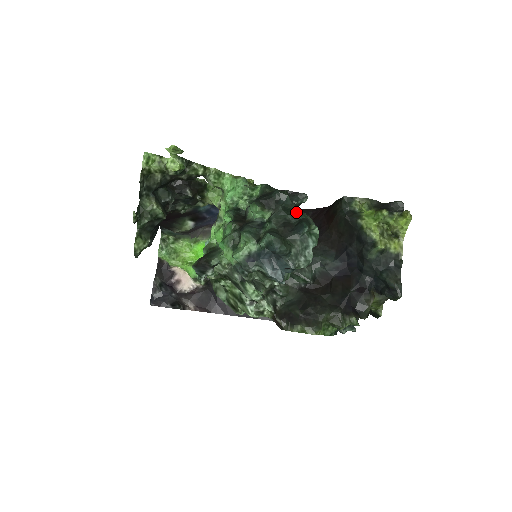
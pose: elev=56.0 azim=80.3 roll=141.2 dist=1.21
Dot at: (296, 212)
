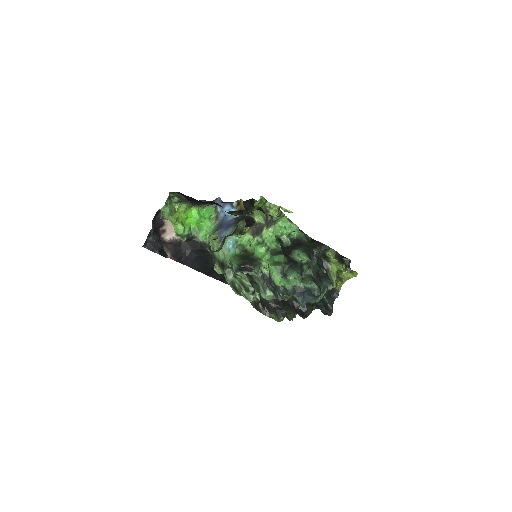
Dot at: (322, 266)
